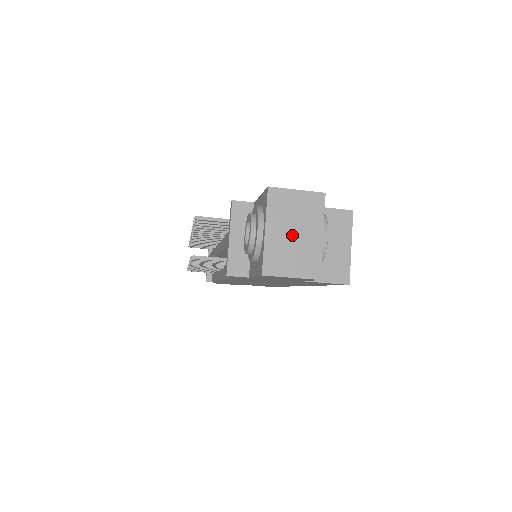
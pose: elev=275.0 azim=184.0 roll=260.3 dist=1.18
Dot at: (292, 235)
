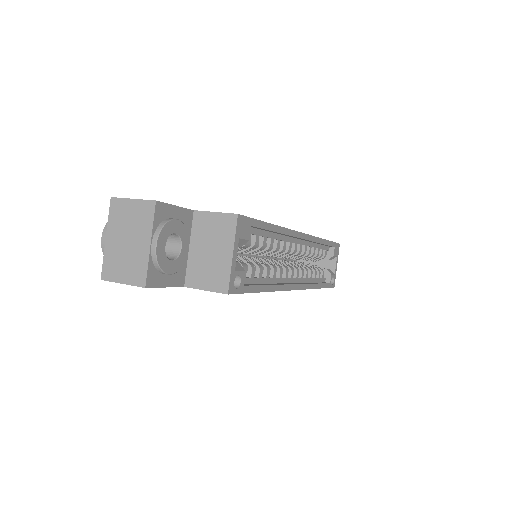
Dot at: (126, 243)
